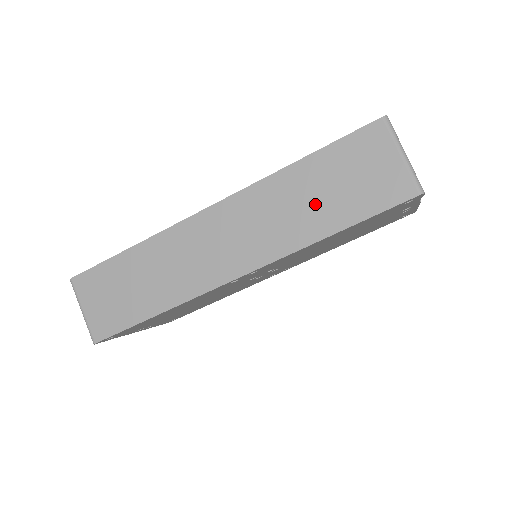
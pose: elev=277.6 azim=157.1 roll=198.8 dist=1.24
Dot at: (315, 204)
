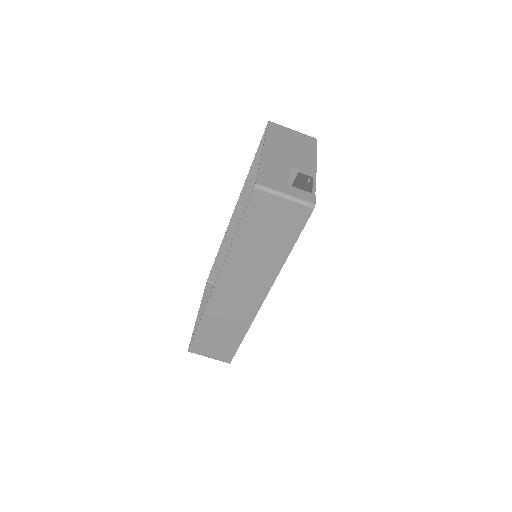
Dot at: (265, 249)
